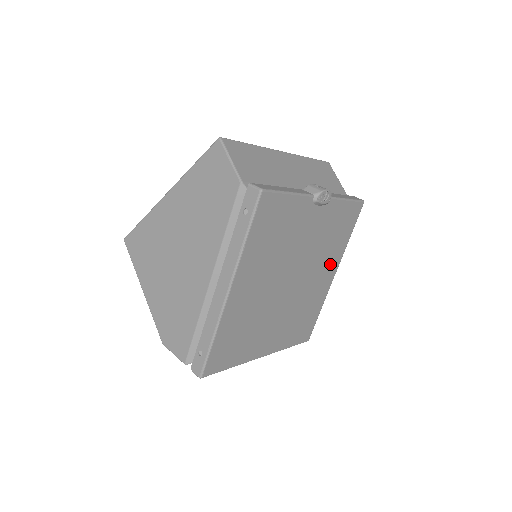
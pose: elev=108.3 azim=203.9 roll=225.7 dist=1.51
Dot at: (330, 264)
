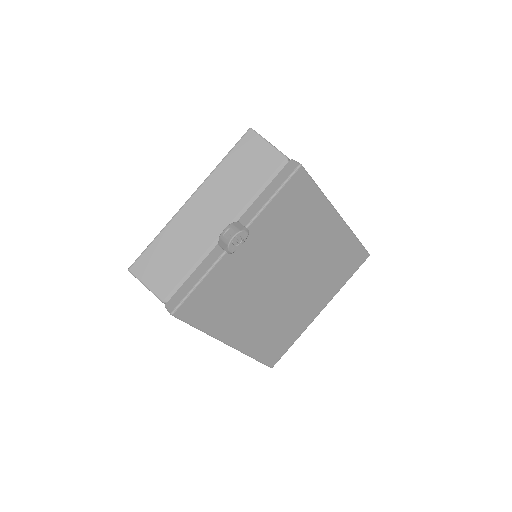
Dot at: (320, 225)
